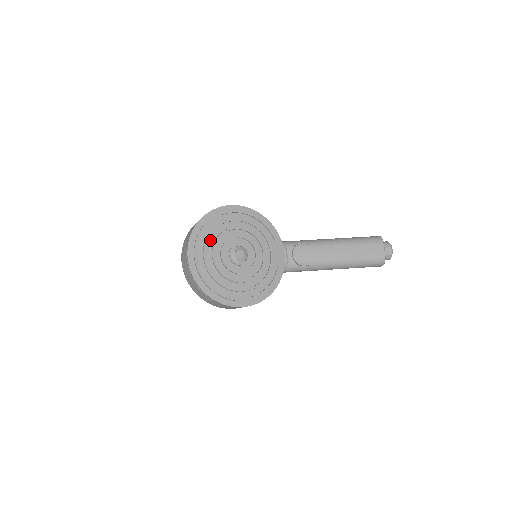
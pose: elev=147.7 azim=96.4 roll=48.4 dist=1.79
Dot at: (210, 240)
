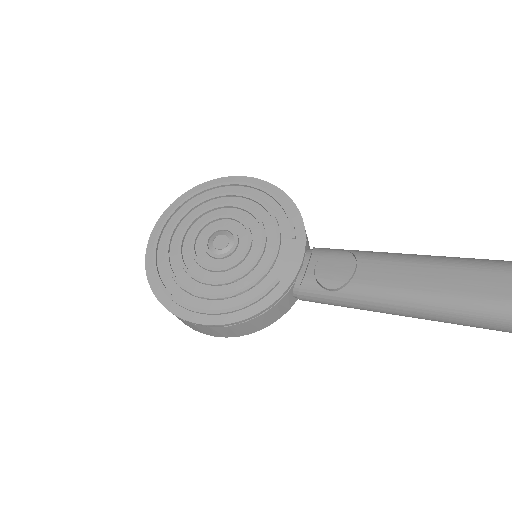
Dot at: (191, 215)
